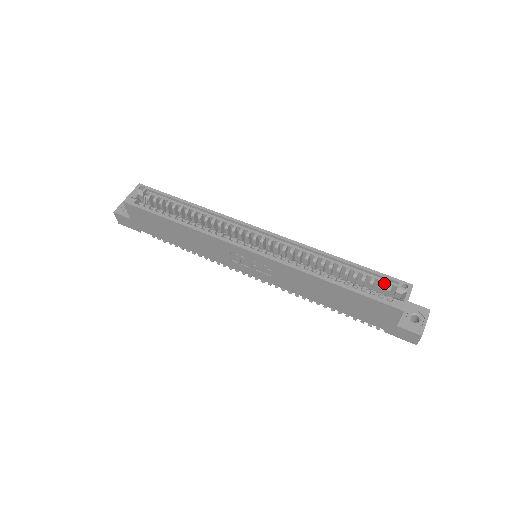
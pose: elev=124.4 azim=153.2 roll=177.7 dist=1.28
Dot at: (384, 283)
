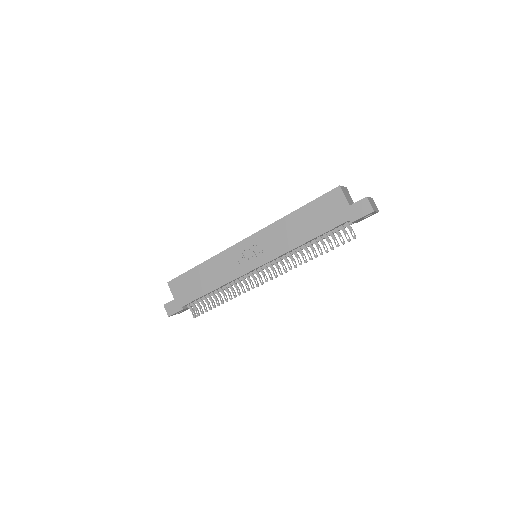
Dot at: occluded
